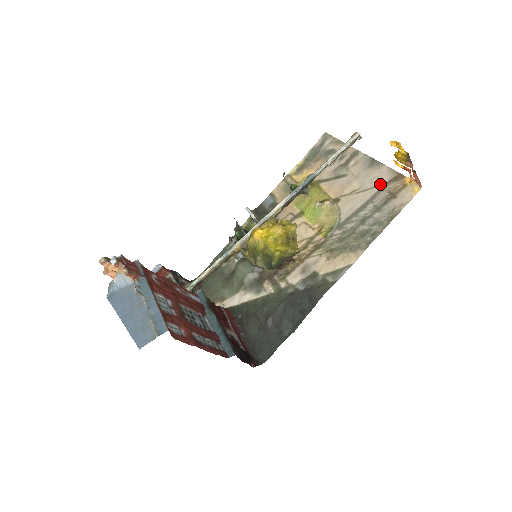
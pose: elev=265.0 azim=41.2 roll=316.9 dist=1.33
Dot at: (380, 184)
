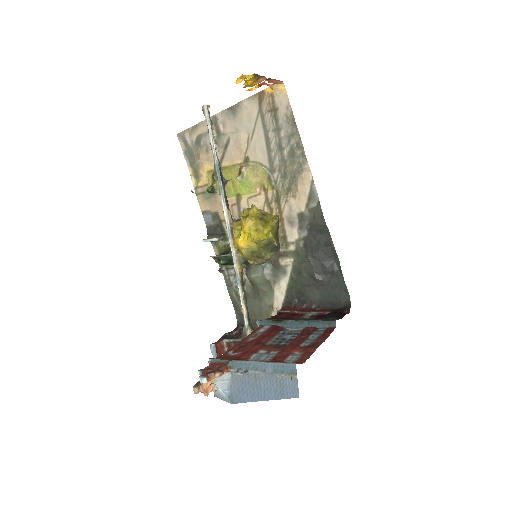
Dot at: (257, 115)
